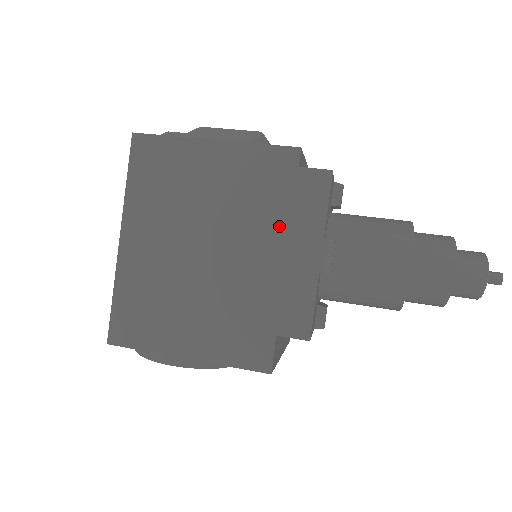
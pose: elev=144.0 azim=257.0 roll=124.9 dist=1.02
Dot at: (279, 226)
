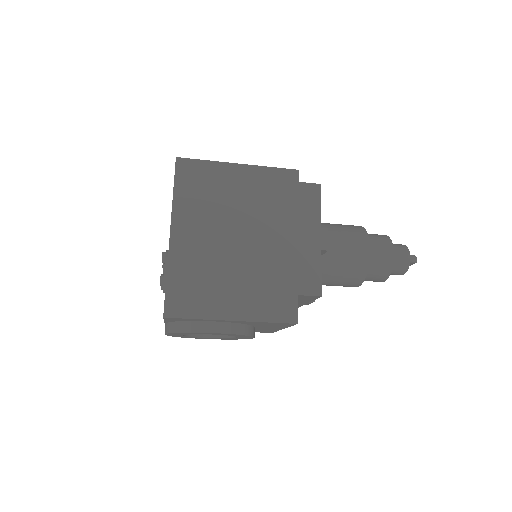
Dot at: (291, 220)
